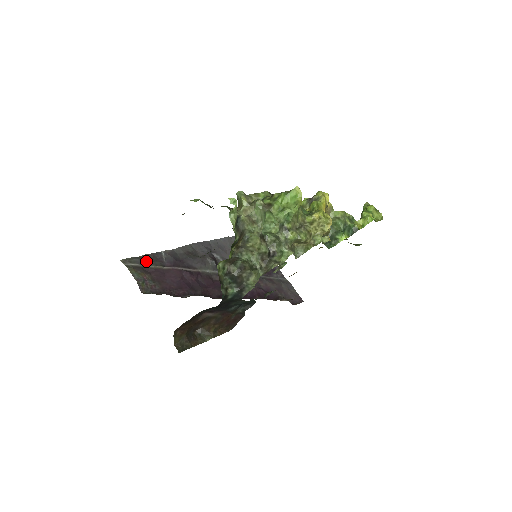
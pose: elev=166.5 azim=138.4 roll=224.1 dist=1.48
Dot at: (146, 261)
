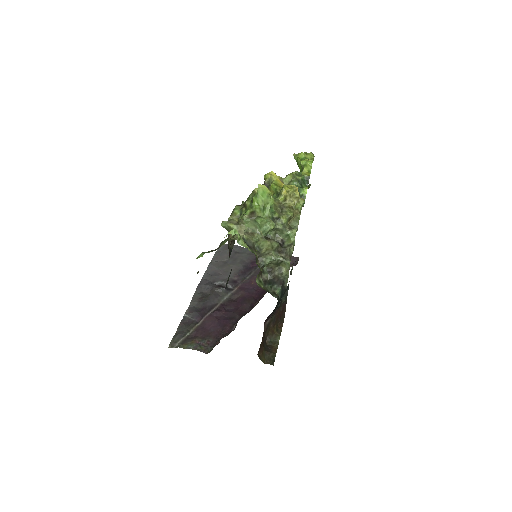
Dot at: (184, 331)
